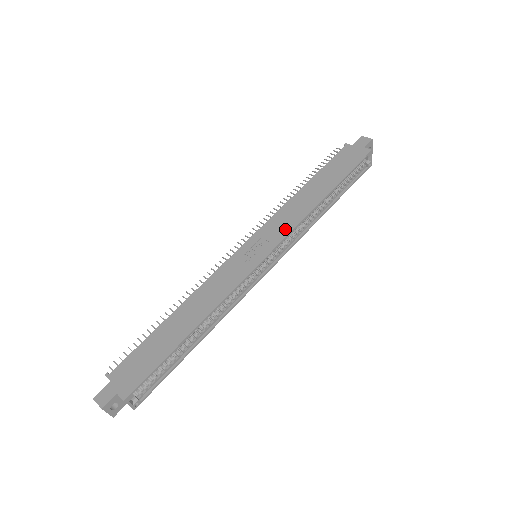
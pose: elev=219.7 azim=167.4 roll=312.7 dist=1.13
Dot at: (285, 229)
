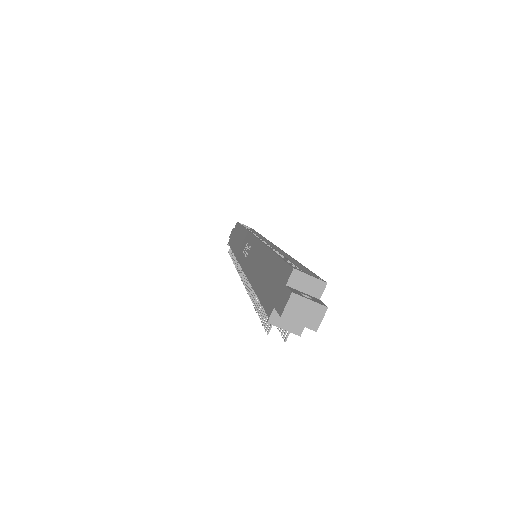
Dot at: (246, 238)
